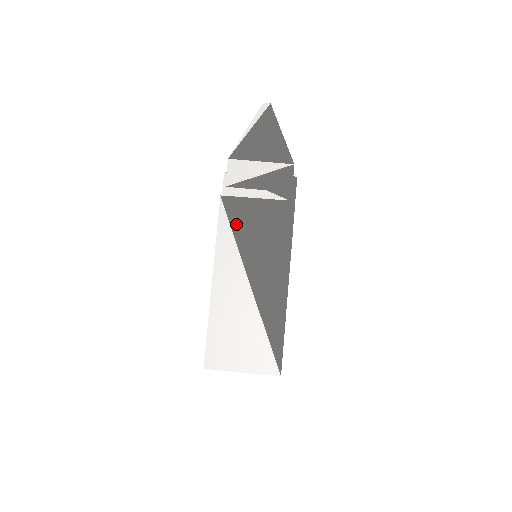
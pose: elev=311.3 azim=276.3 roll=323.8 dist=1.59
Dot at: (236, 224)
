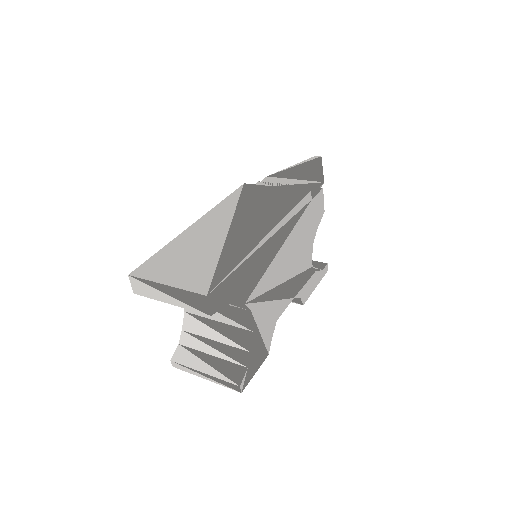
Dot at: (245, 197)
